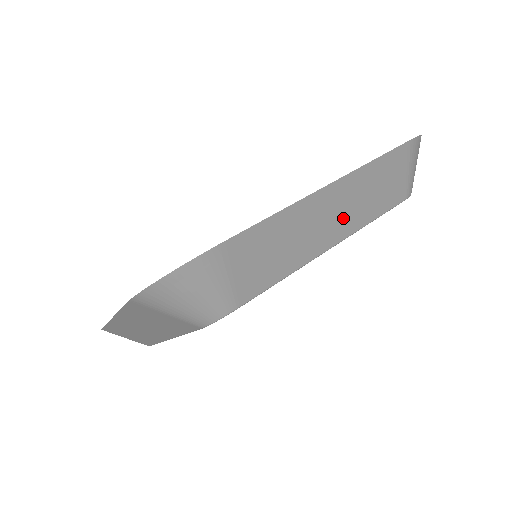
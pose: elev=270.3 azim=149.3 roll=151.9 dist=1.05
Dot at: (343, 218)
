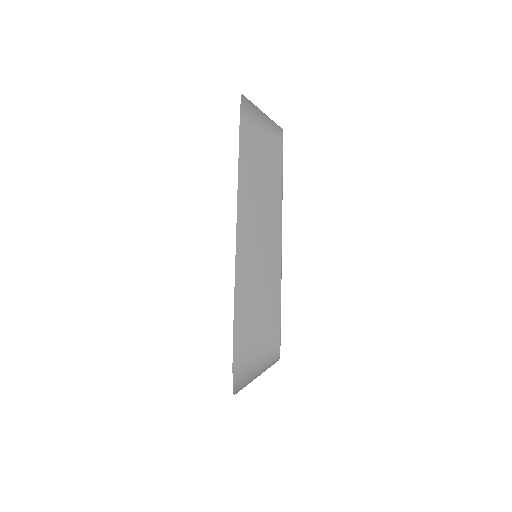
Dot at: (266, 219)
